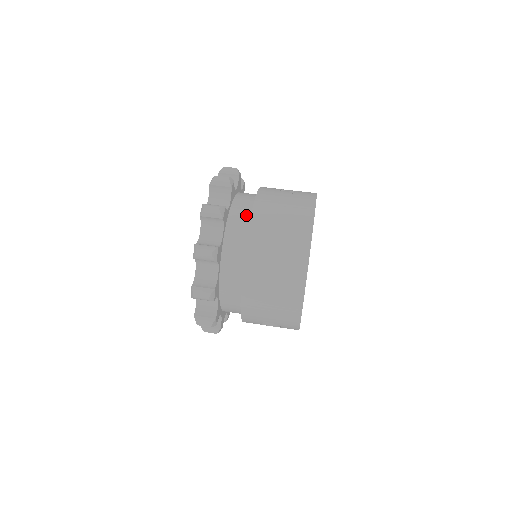
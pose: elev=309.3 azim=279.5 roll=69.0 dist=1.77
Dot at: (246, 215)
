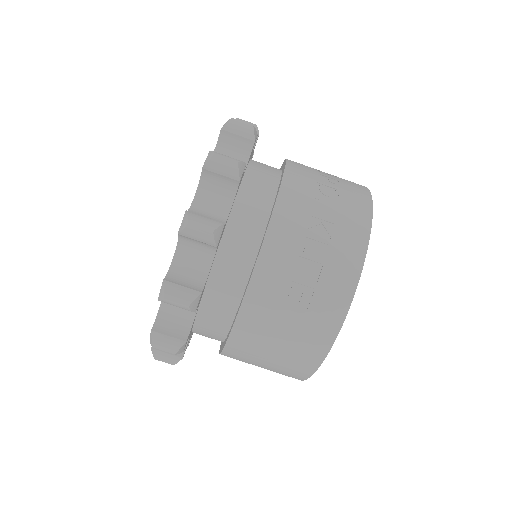
Dot at: (223, 321)
